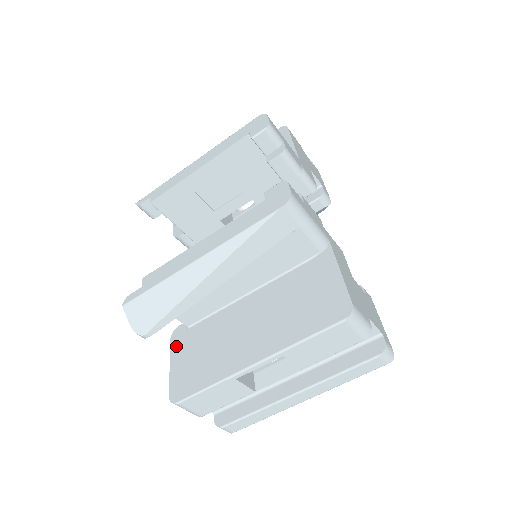
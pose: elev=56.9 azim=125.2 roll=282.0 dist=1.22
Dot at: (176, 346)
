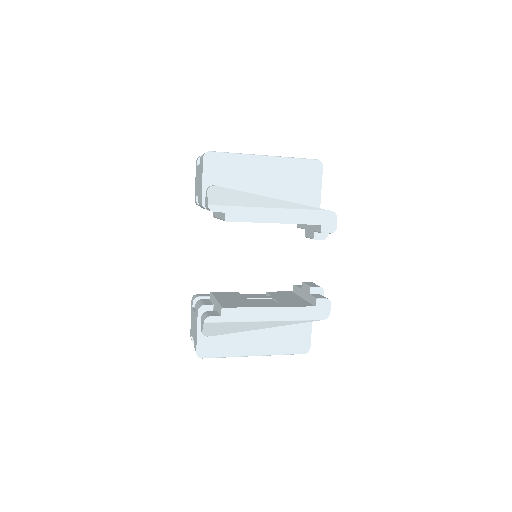
Dot at: occluded
